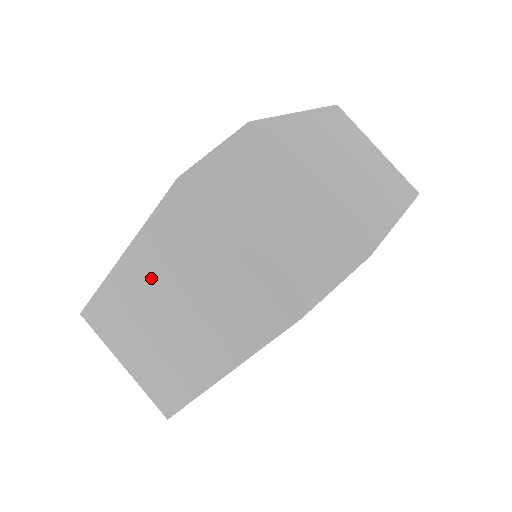
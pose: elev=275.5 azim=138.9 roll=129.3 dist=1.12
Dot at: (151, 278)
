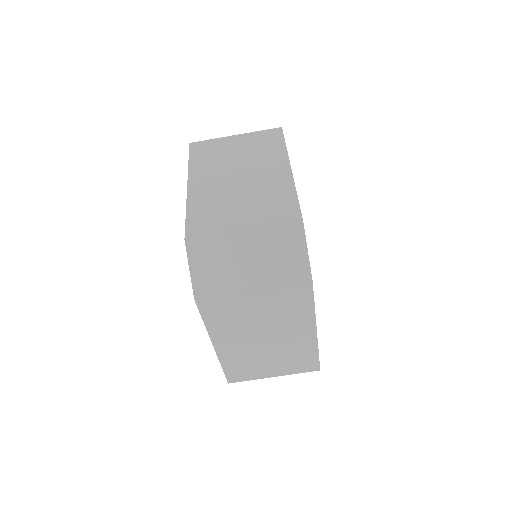
Dot at: (237, 339)
